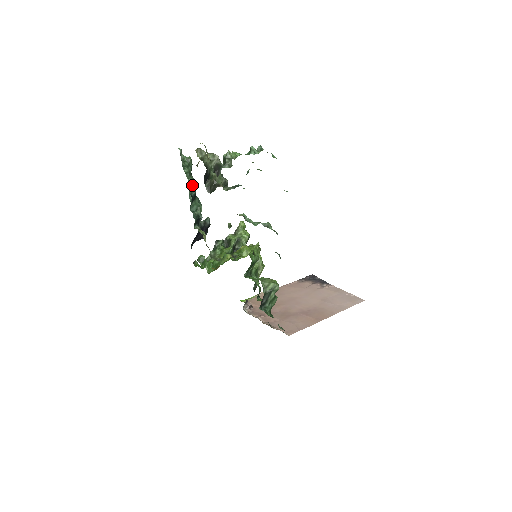
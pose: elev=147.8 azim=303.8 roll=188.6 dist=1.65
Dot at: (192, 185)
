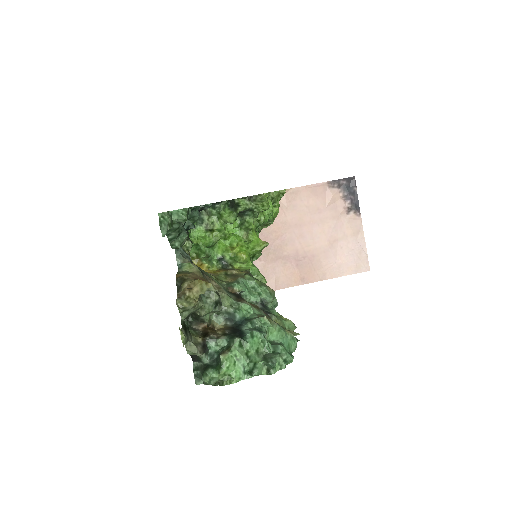
Dot at: (178, 246)
